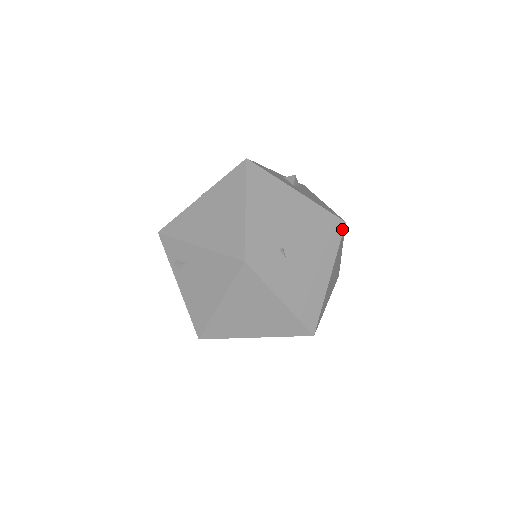
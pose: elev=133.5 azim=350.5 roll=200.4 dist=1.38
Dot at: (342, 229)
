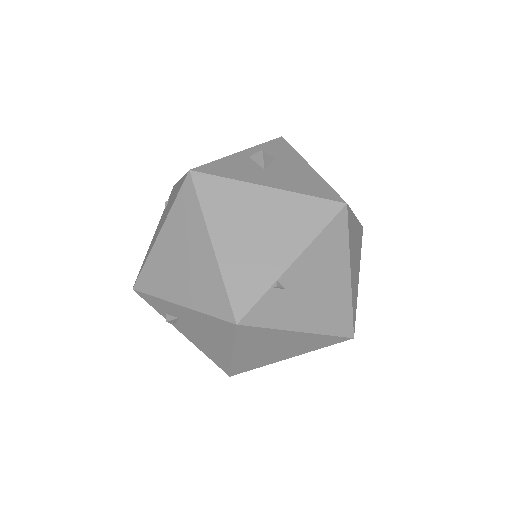
Dot at: (345, 214)
